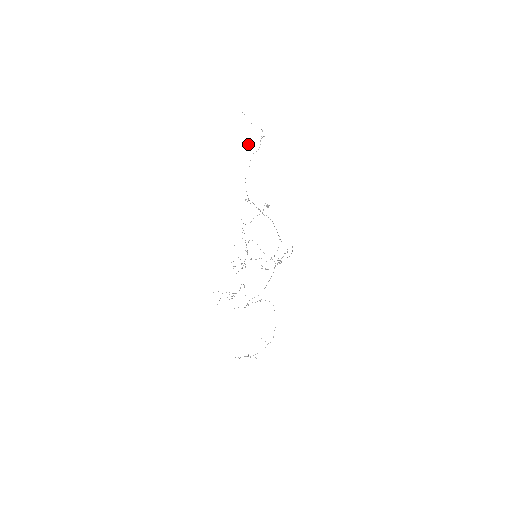
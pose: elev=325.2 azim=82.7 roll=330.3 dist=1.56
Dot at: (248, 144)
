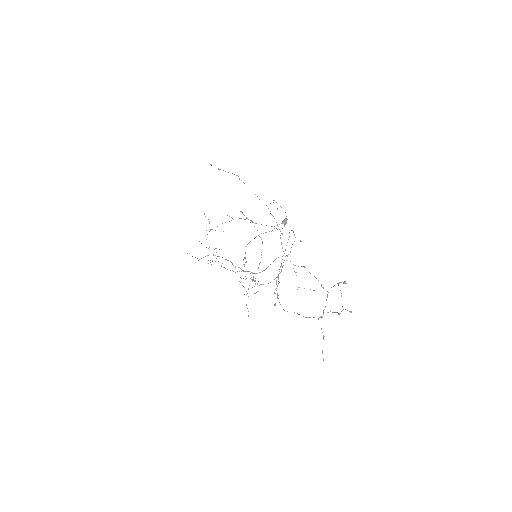
Dot at: (322, 352)
